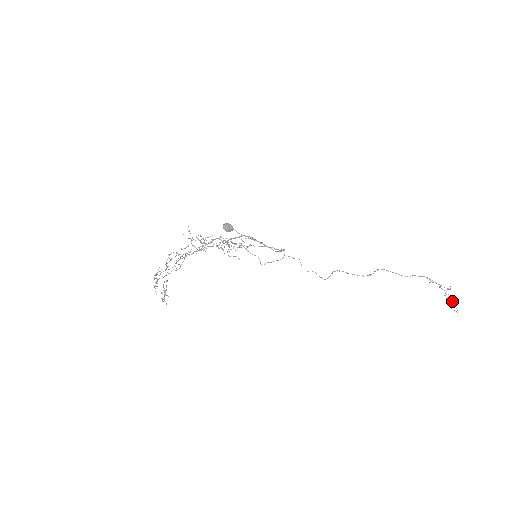
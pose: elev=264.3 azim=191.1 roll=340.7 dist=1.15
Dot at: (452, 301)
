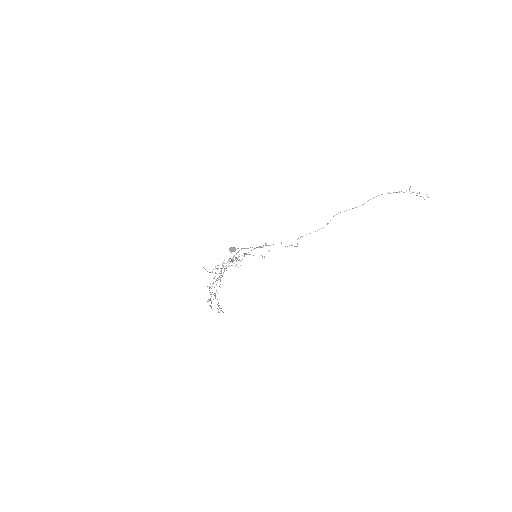
Dot at: occluded
